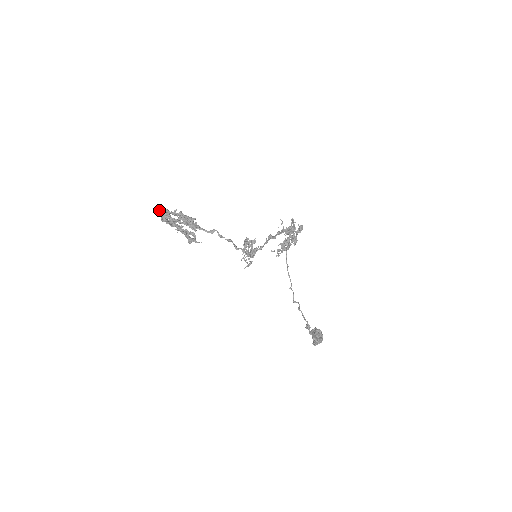
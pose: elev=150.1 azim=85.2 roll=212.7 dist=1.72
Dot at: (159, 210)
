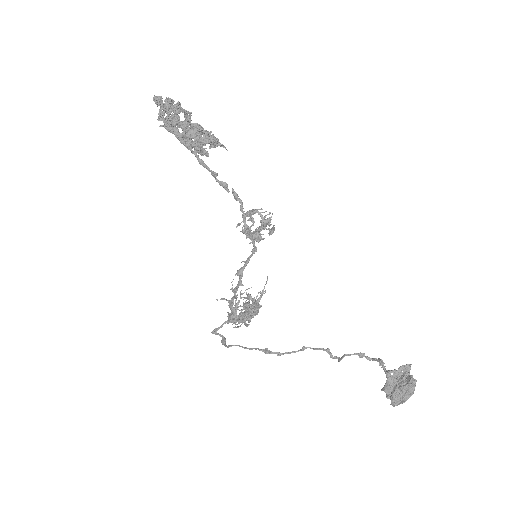
Dot at: (159, 97)
